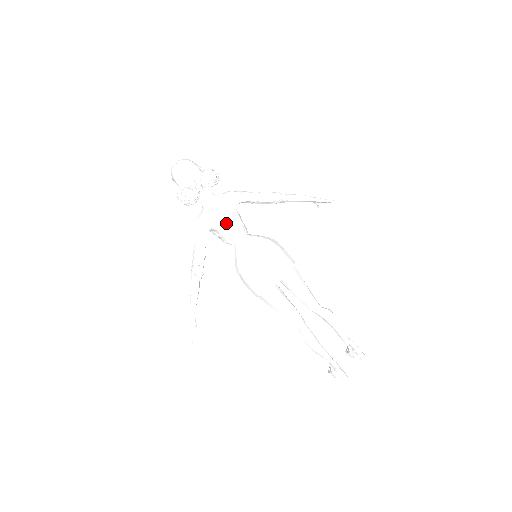
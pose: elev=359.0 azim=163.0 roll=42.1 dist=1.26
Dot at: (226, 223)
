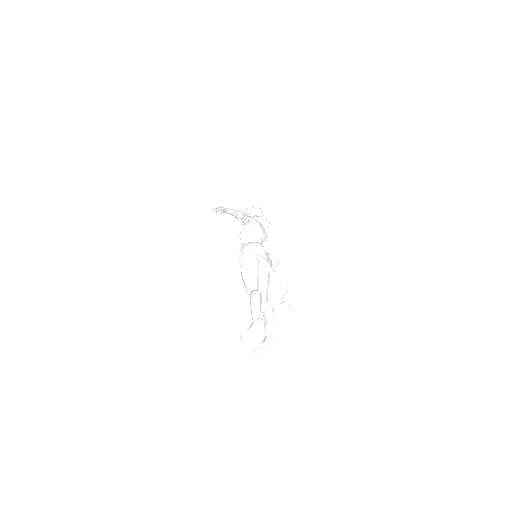
Dot at: (261, 231)
